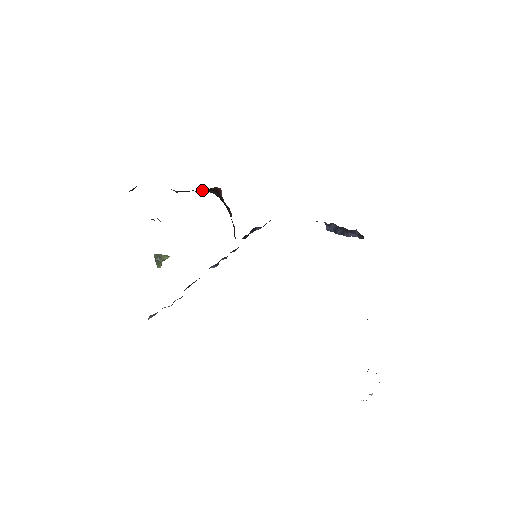
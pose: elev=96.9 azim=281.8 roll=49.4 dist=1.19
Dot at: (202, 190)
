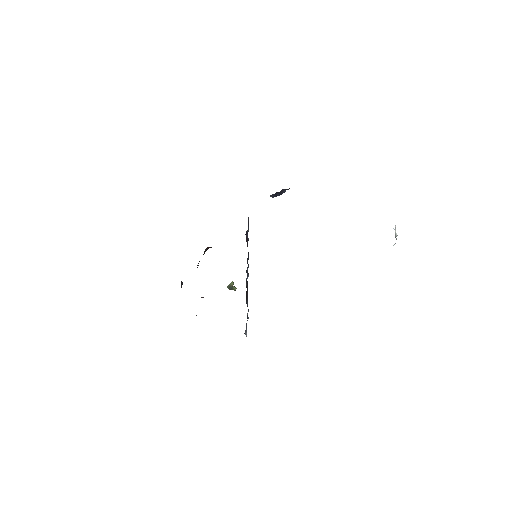
Dot at: occluded
